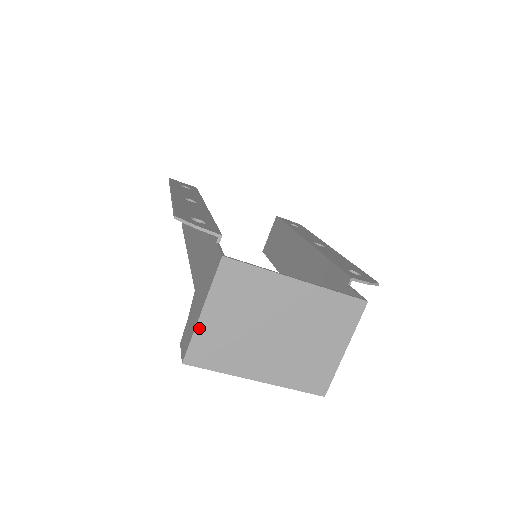
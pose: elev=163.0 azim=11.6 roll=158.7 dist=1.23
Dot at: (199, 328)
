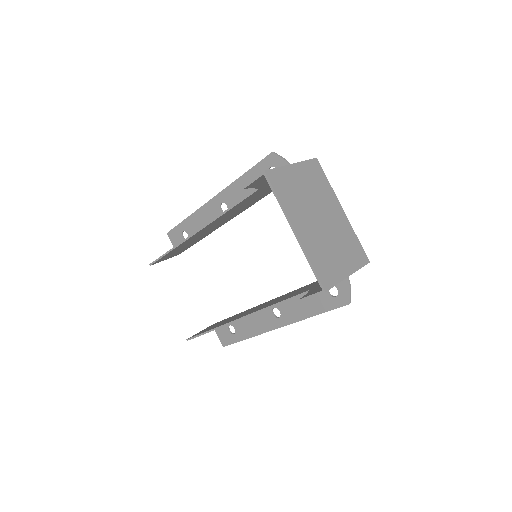
Dot at: (286, 168)
